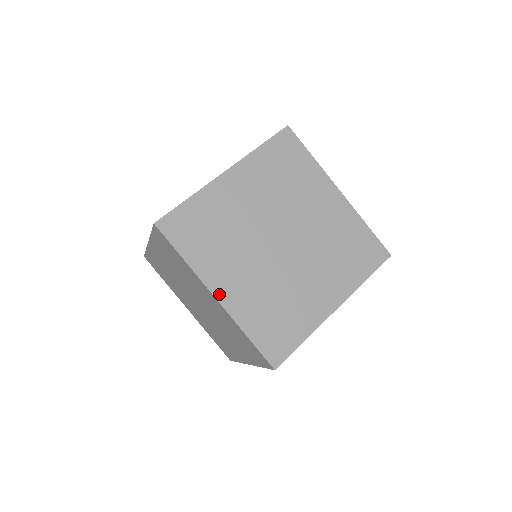
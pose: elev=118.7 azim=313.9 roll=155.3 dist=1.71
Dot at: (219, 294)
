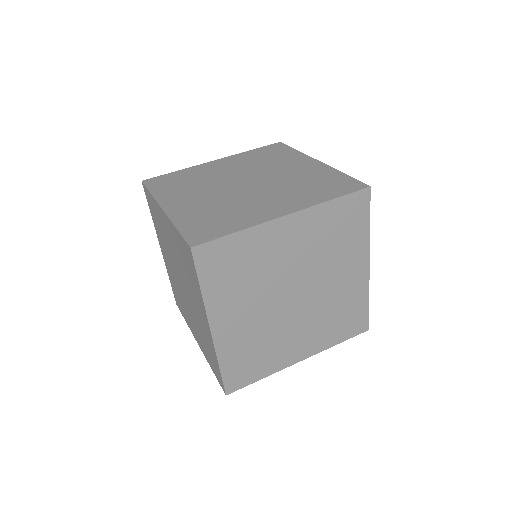
Dot at: (167, 207)
